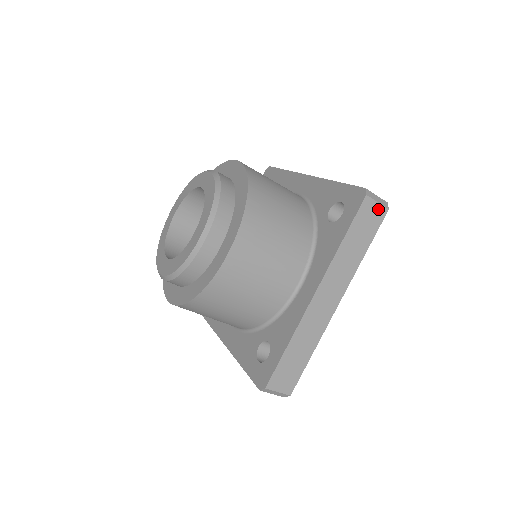
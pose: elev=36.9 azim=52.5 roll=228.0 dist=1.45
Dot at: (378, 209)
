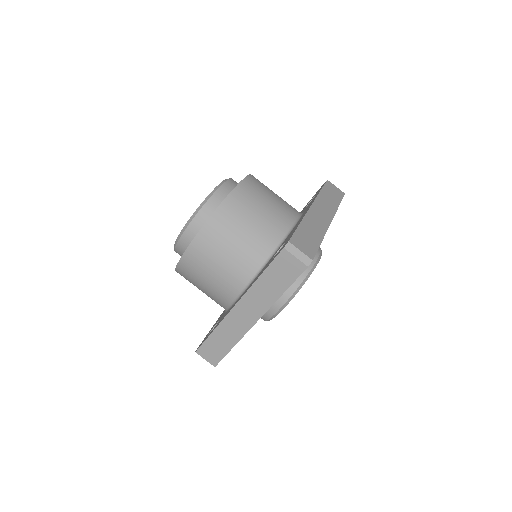
Dot at: (338, 190)
